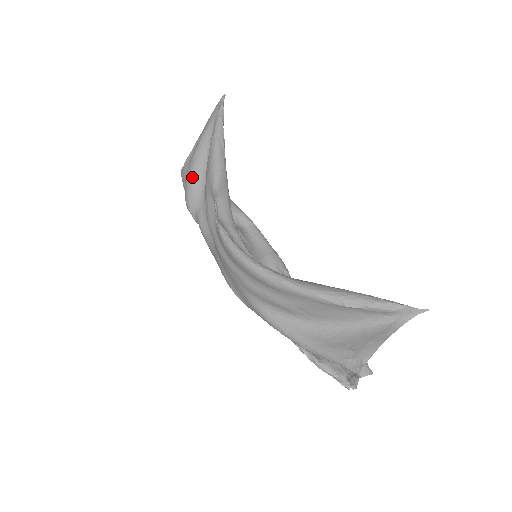
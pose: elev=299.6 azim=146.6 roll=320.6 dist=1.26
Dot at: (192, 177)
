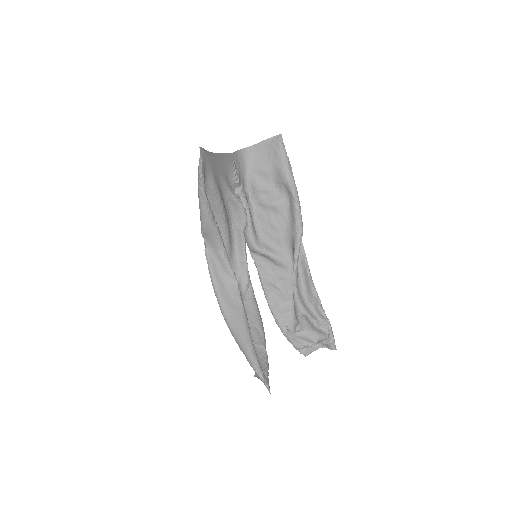
Dot at: occluded
